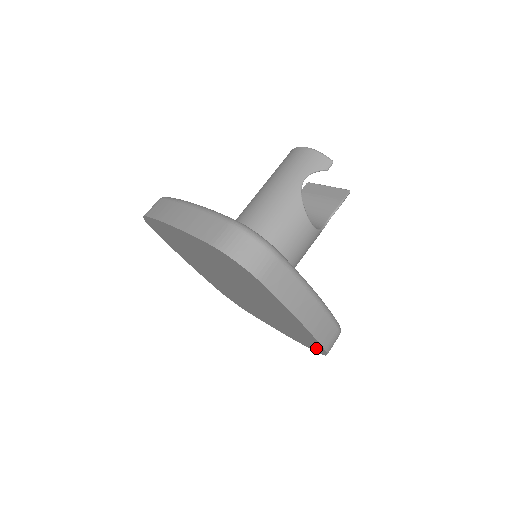
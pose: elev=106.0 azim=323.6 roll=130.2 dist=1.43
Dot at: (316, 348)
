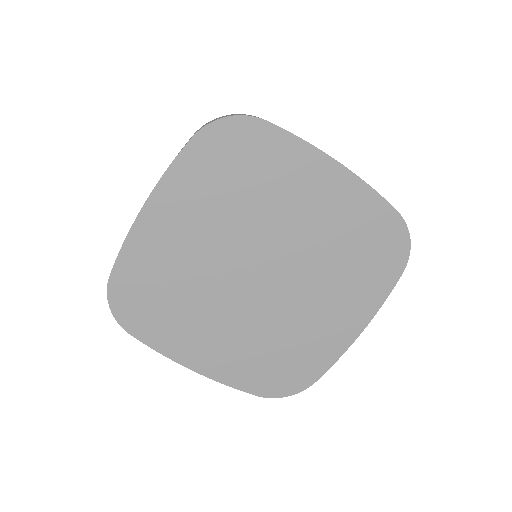
Dot at: (395, 244)
